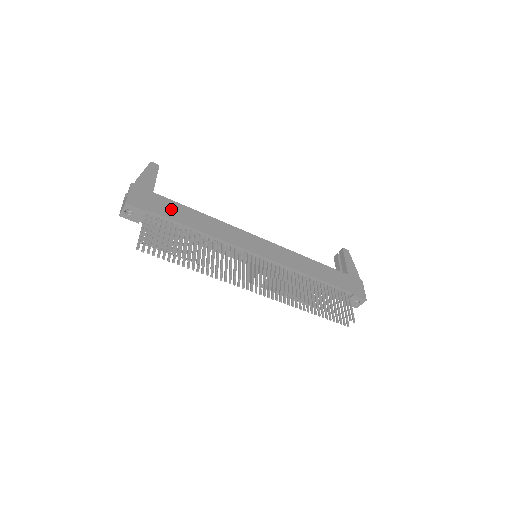
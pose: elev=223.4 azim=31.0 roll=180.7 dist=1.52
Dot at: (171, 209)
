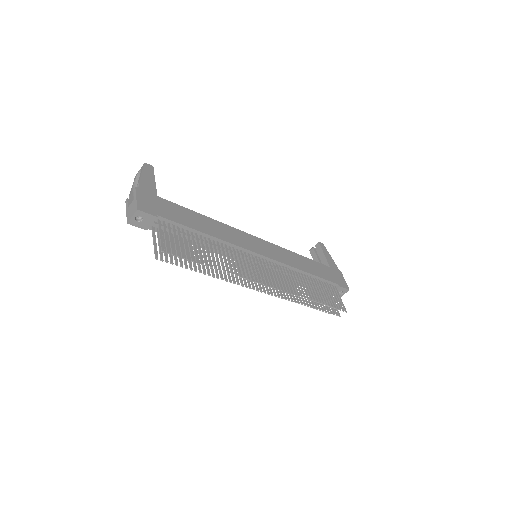
Dot at: (178, 213)
